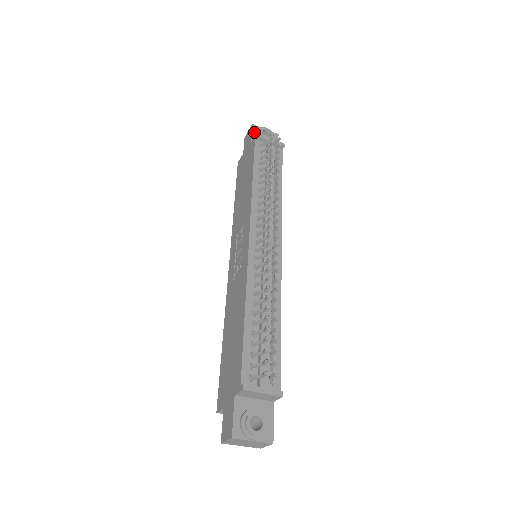
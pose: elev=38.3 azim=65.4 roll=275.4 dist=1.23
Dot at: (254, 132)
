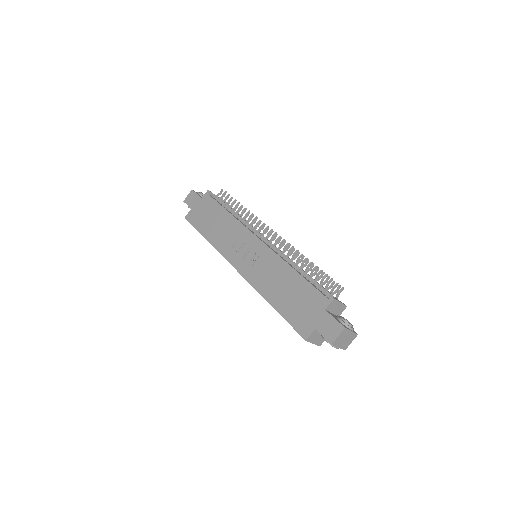
Dot at: (197, 193)
